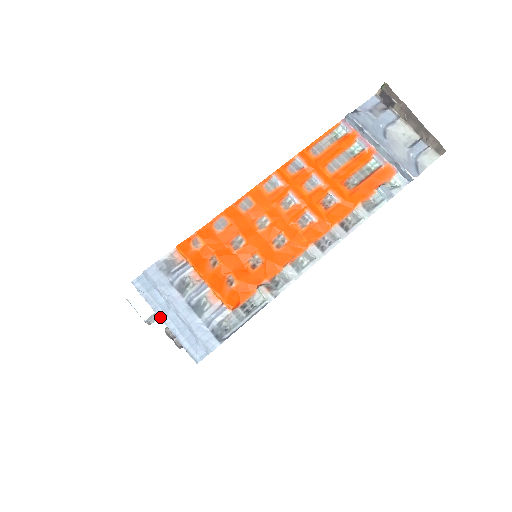
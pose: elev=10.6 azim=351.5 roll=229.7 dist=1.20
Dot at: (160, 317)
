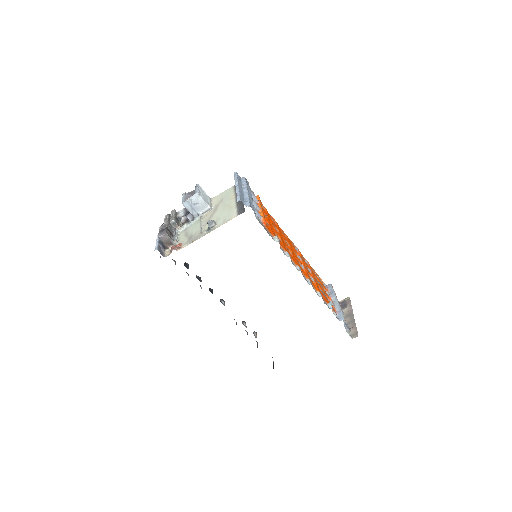
Dot at: (238, 183)
